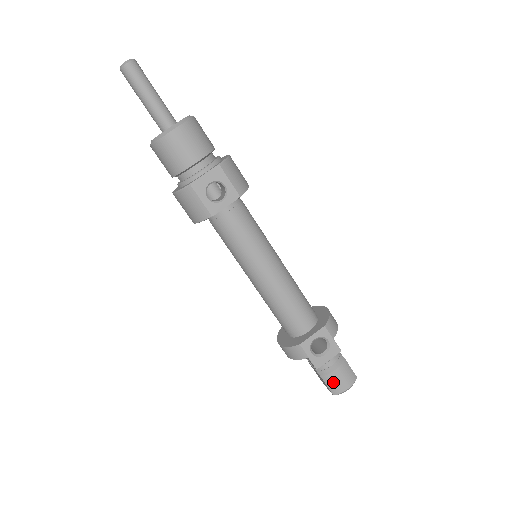
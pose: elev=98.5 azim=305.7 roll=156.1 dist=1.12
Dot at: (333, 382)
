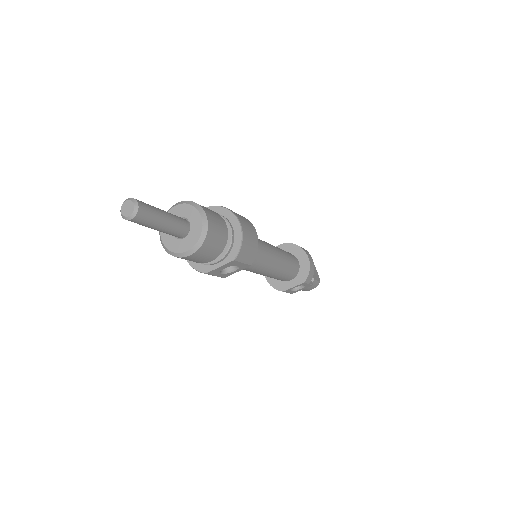
Dot at: occluded
